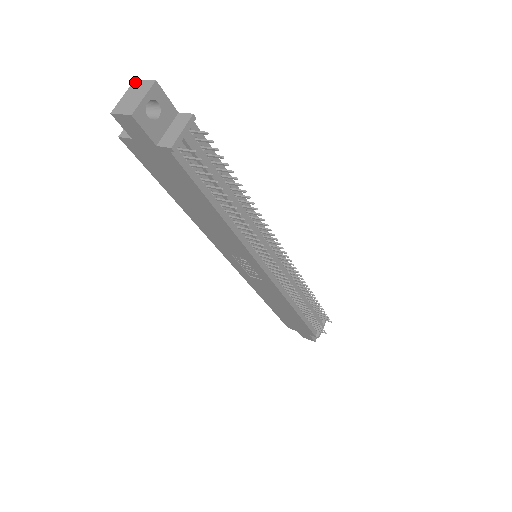
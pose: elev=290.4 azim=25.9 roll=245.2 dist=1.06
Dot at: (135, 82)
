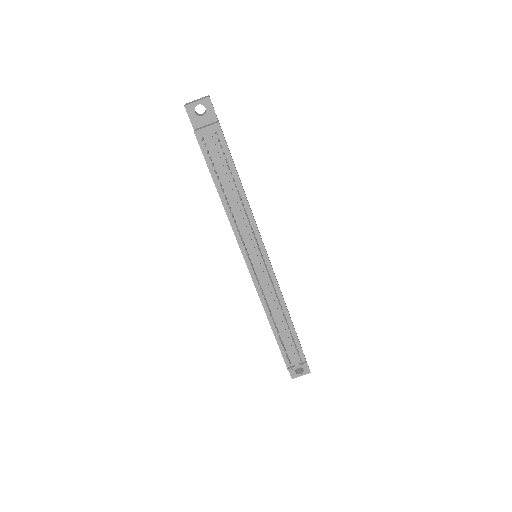
Dot at: occluded
